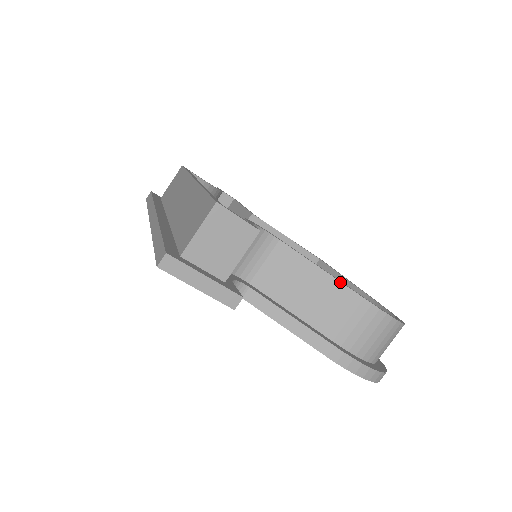
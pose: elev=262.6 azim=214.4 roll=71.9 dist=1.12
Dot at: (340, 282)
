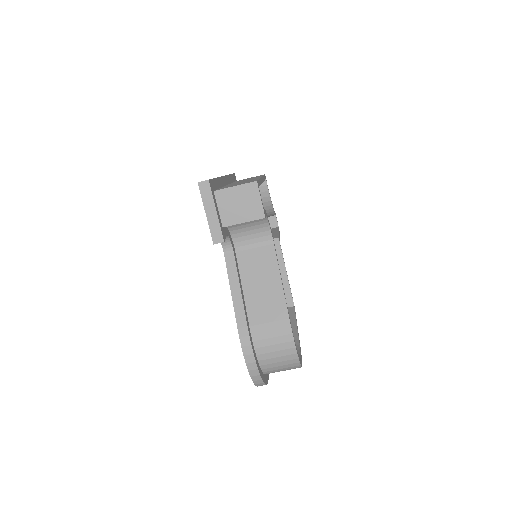
Dot at: occluded
